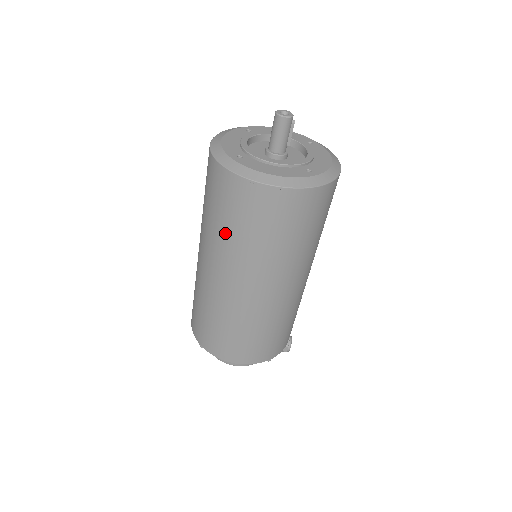
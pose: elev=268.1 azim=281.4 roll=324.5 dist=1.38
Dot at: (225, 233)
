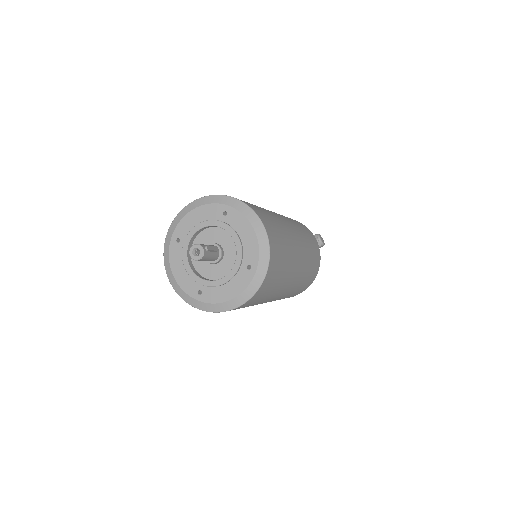
Dot at: occluded
